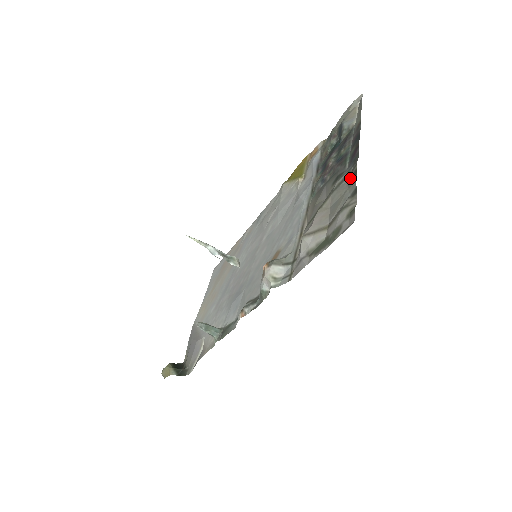
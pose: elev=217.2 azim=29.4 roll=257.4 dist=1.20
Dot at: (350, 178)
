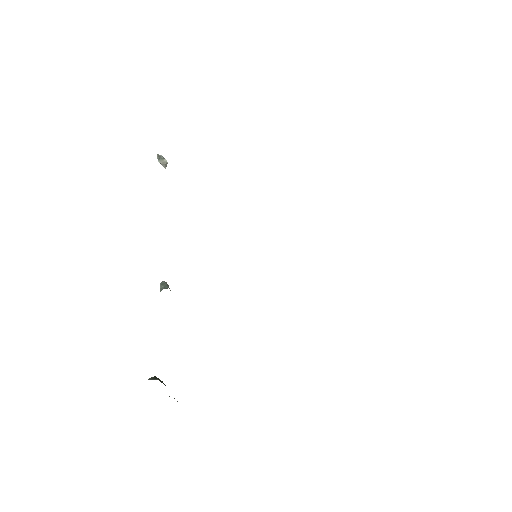
Dot at: occluded
